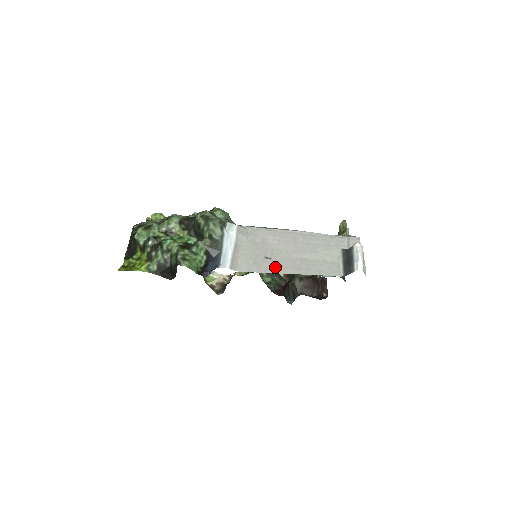
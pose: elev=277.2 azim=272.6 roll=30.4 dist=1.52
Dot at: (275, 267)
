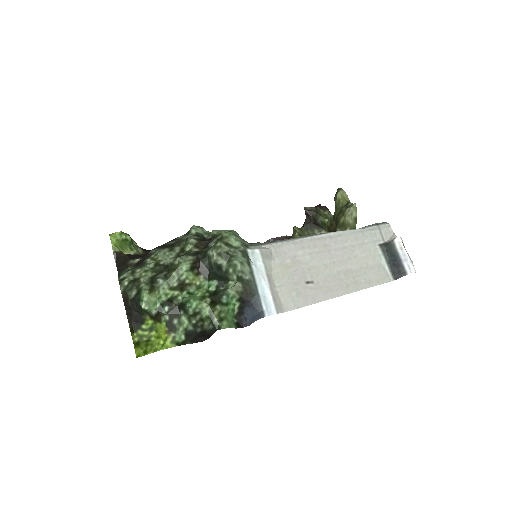
Dot at: (322, 292)
